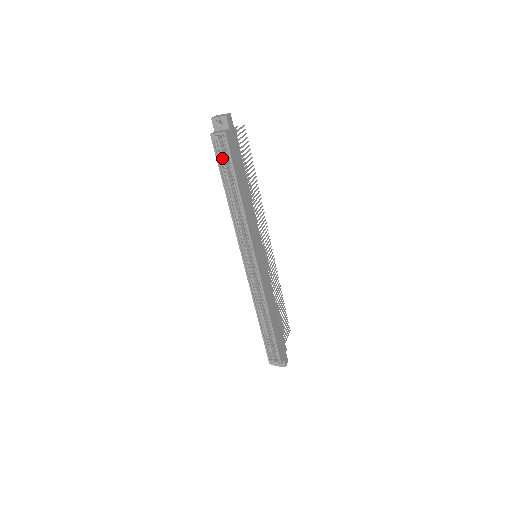
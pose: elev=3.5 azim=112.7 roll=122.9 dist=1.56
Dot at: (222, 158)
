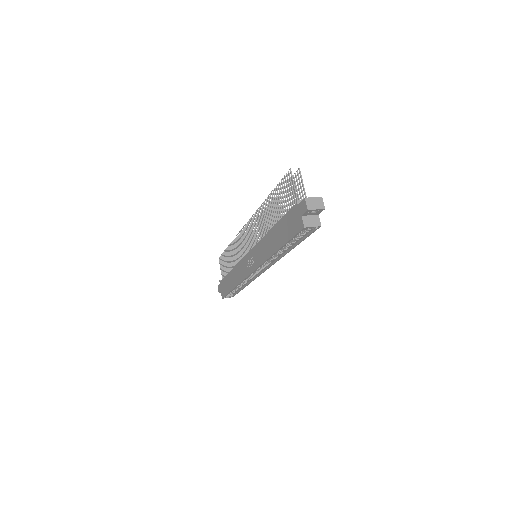
Dot at: occluded
